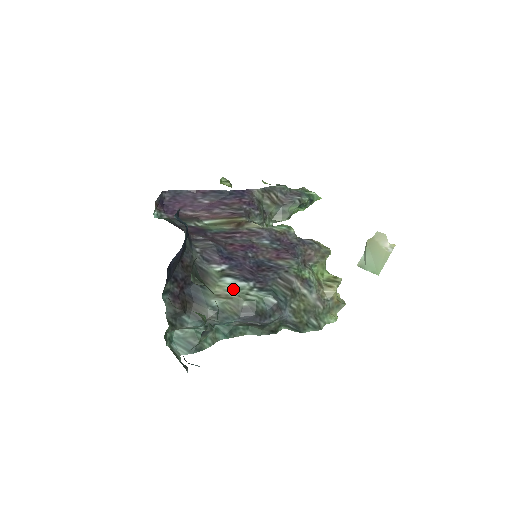
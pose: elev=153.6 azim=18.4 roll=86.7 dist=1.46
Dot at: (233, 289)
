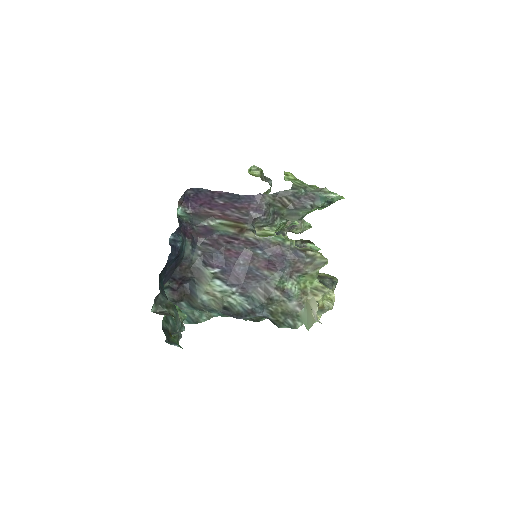
Dot at: (219, 290)
